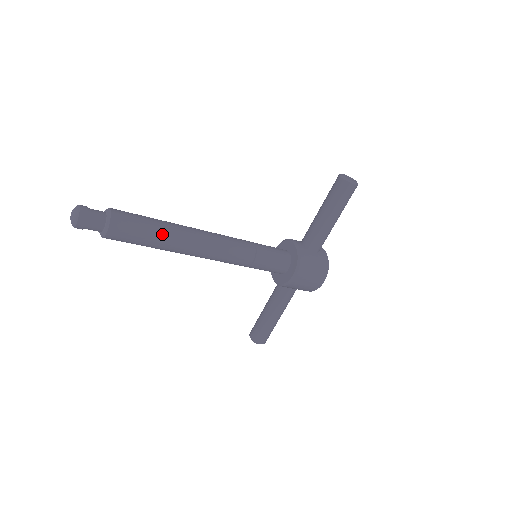
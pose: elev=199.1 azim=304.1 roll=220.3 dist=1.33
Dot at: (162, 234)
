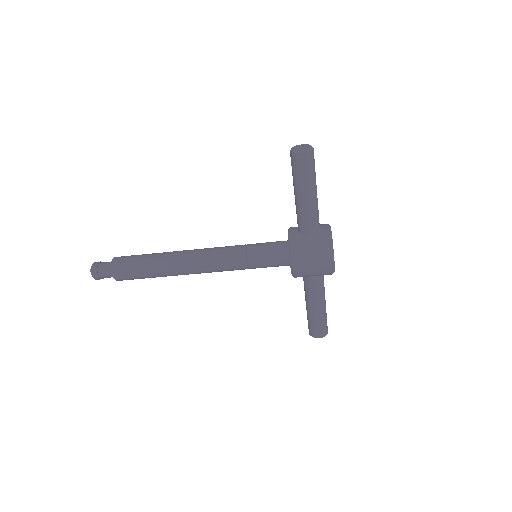
Dot at: (153, 265)
